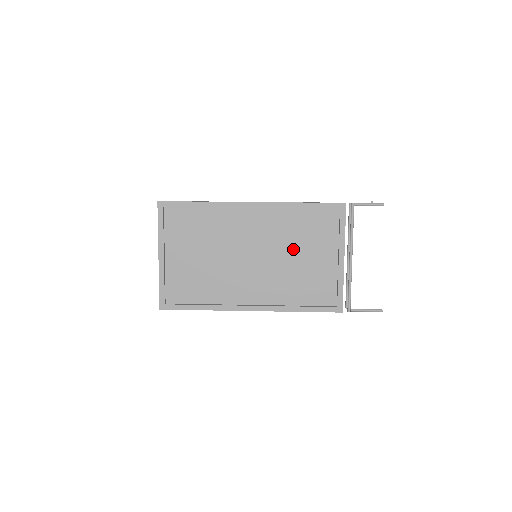
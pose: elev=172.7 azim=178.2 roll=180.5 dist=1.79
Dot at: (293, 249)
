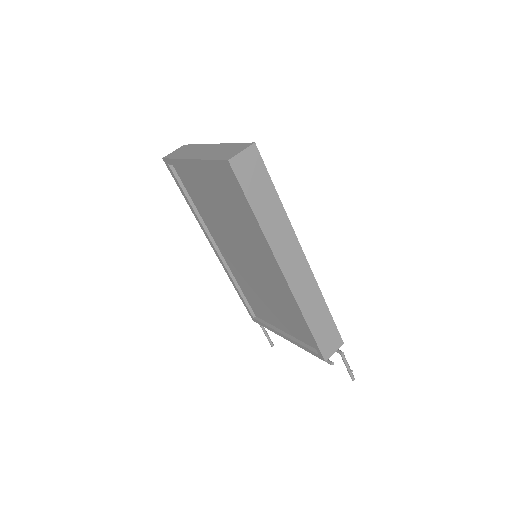
Dot at: (272, 298)
